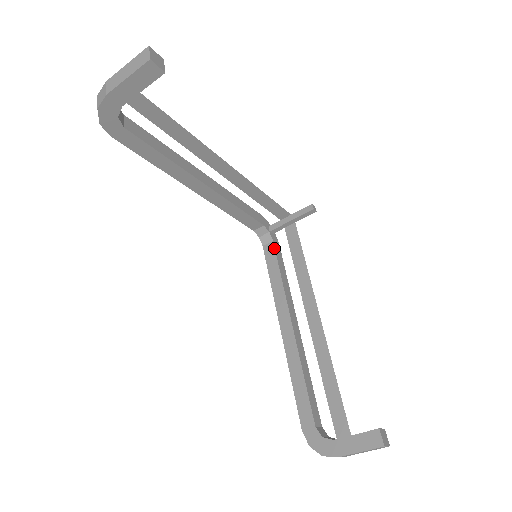
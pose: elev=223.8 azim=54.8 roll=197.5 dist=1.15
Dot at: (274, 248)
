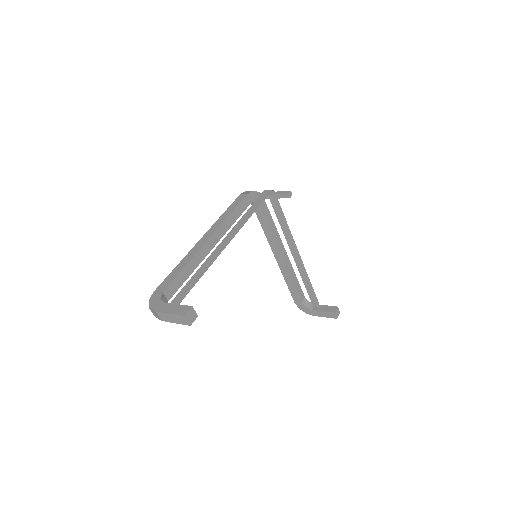
Dot at: (262, 211)
